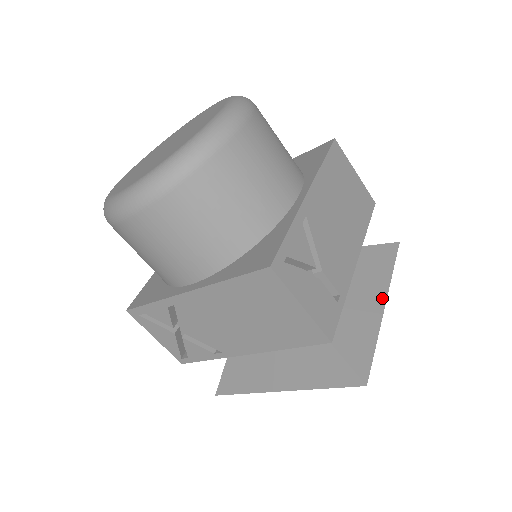
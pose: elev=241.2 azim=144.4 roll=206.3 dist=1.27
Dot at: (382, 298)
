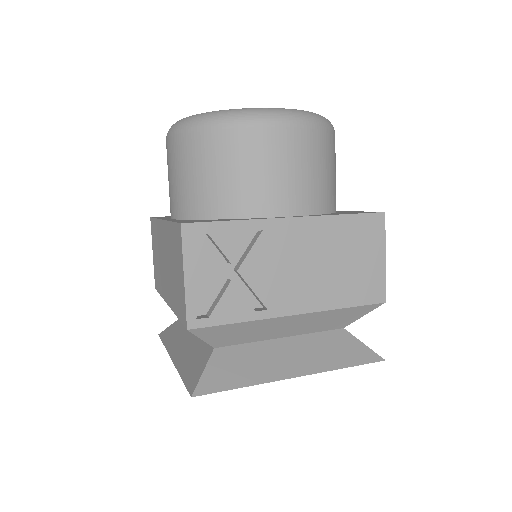
Dot at: occluded
